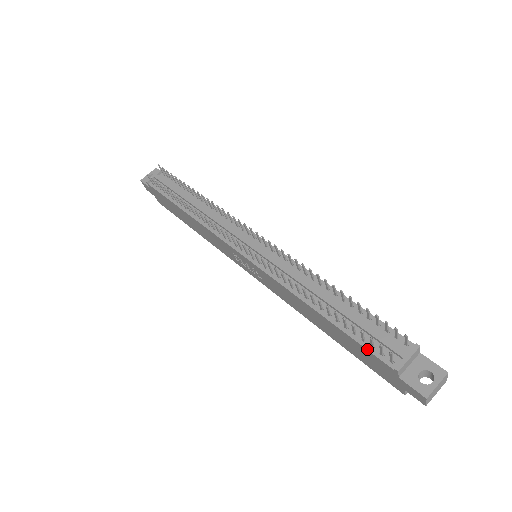
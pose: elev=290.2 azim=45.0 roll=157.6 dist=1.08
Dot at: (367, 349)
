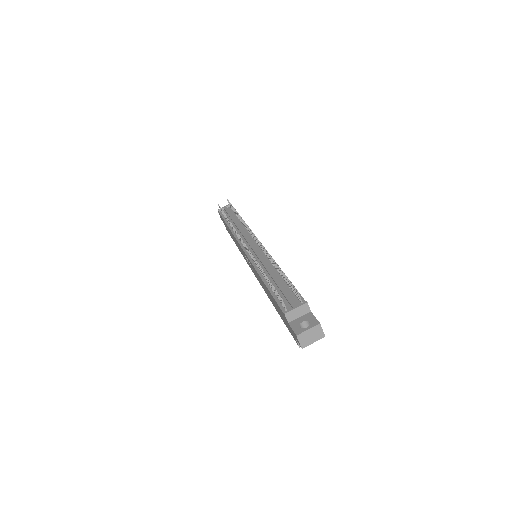
Dot at: (277, 302)
